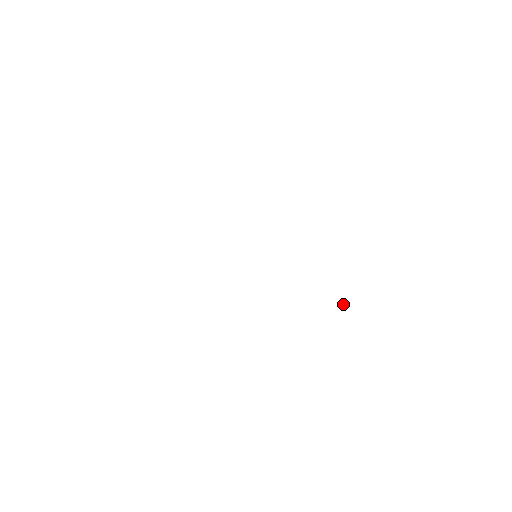
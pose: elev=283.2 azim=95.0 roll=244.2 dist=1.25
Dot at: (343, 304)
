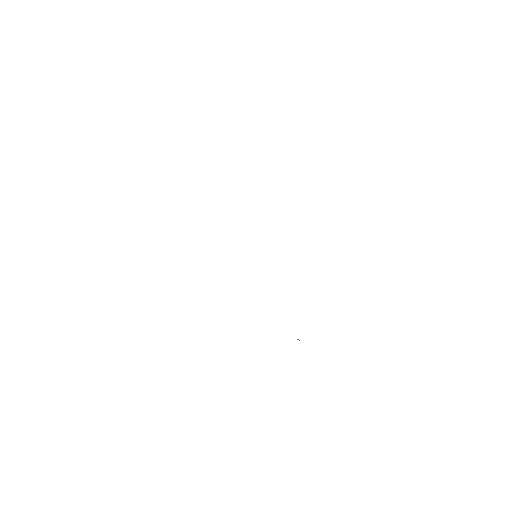
Dot at: occluded
